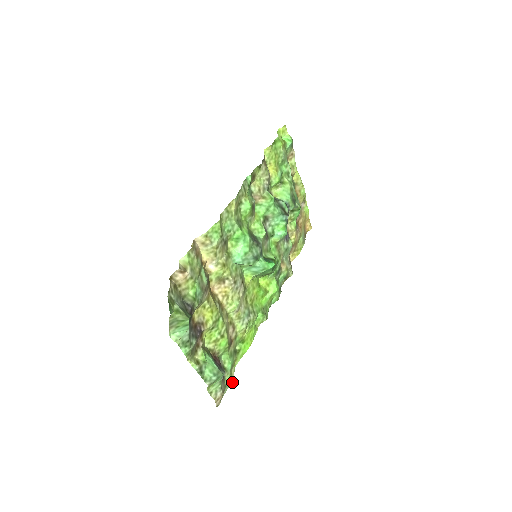
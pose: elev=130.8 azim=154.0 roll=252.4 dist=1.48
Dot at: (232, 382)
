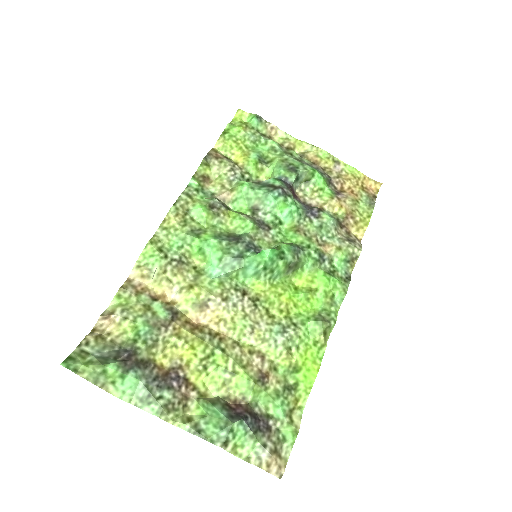
Dot at: (297, 433)
